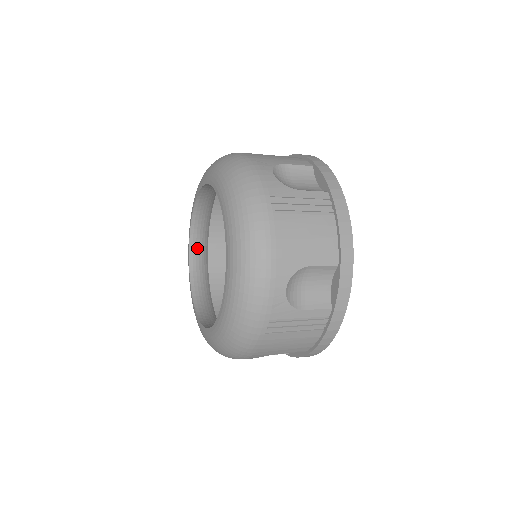
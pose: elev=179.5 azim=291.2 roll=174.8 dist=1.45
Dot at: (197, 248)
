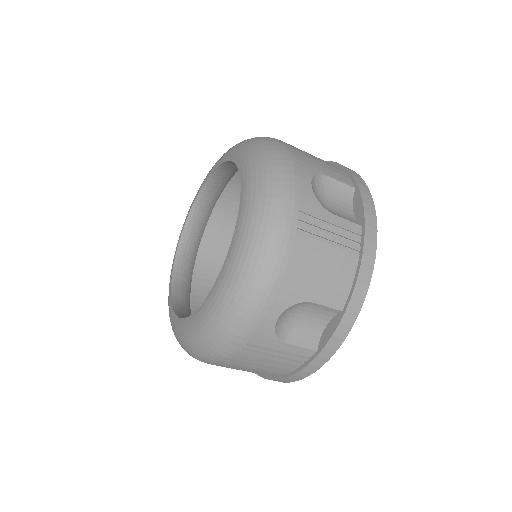
Dot at: (180, 288)
